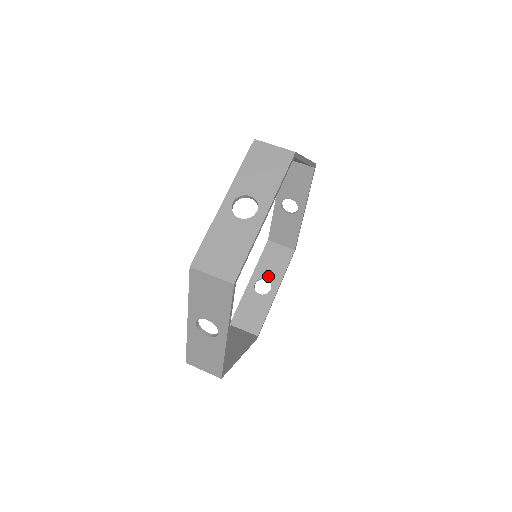
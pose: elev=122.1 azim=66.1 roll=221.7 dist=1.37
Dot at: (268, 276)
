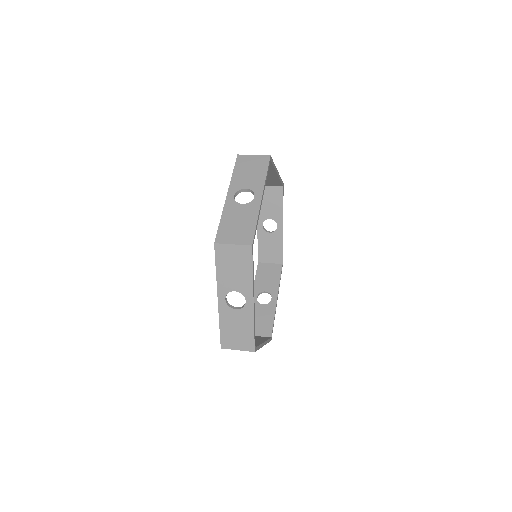
Dot at: (266, 289)
